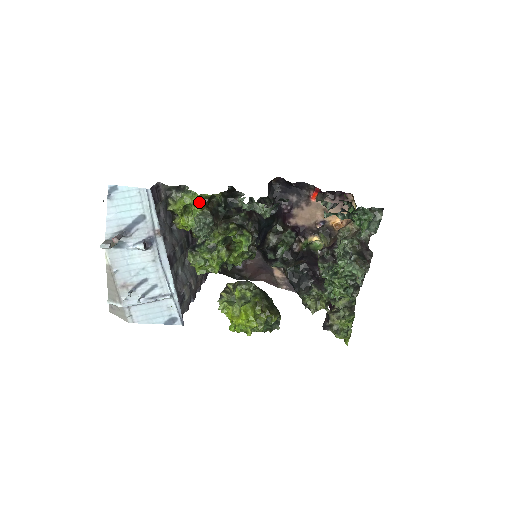
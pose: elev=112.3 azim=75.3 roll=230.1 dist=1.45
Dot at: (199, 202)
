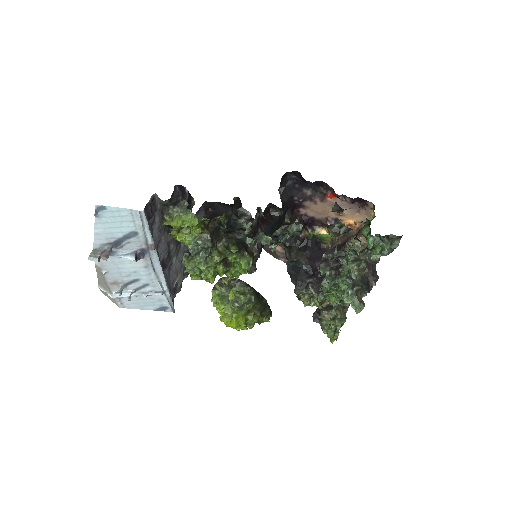
Dot at: (198, 226)
